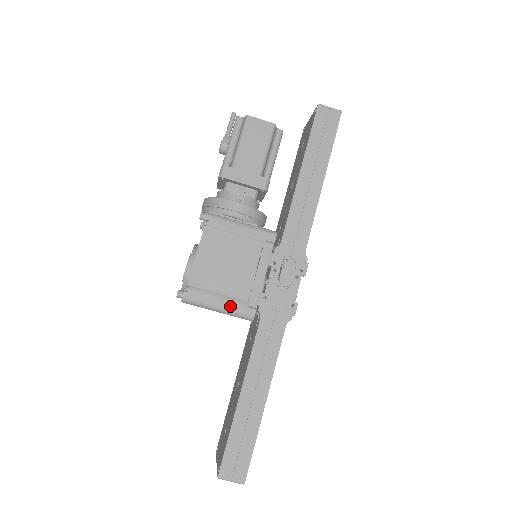
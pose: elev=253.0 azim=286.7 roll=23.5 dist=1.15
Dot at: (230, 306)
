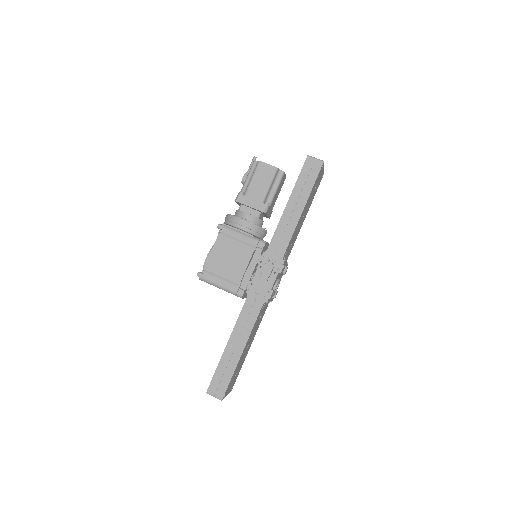
Dot at: (228, 286)
